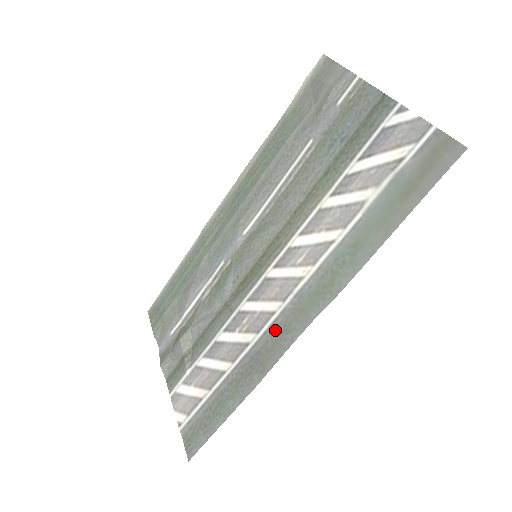
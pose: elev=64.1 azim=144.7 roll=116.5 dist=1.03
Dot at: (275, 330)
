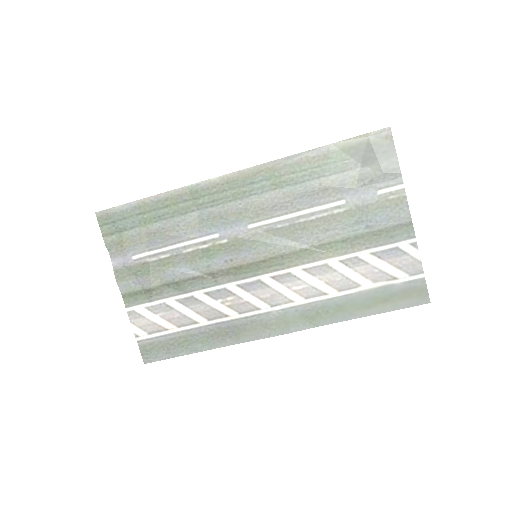
Dot at: (257, 321)
